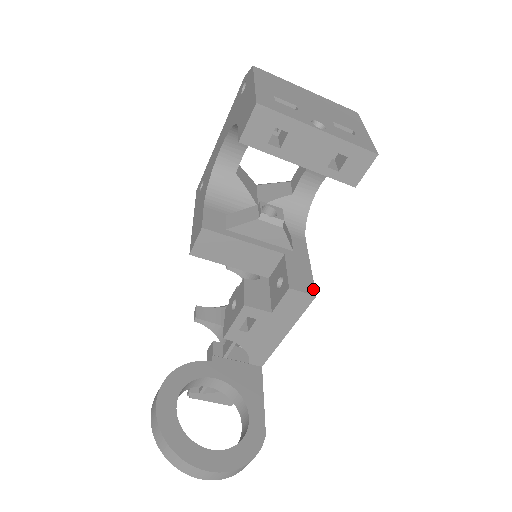
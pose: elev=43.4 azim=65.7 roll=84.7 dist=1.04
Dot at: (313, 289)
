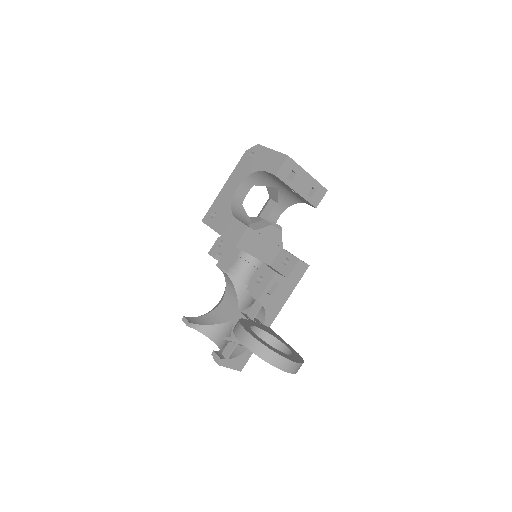
Dot at: occluded
